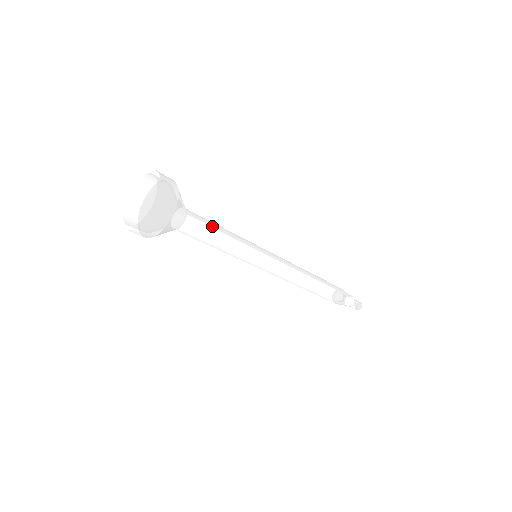
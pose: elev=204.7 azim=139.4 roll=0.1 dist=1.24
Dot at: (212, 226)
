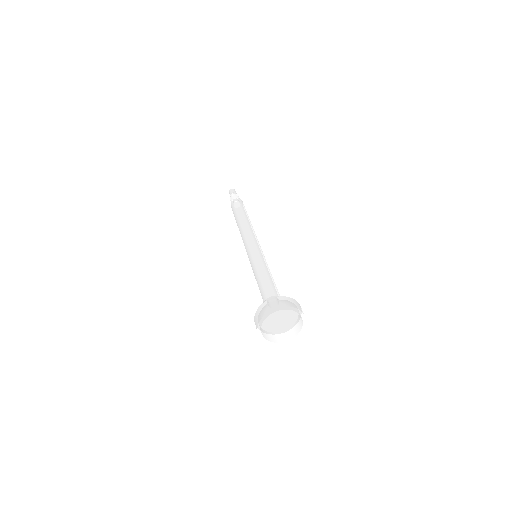
Dot at: occluded
